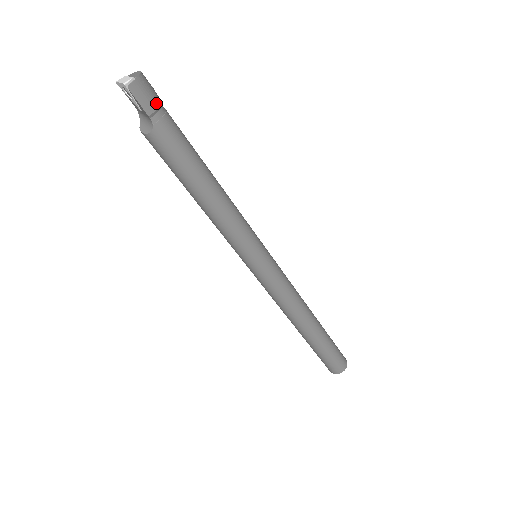
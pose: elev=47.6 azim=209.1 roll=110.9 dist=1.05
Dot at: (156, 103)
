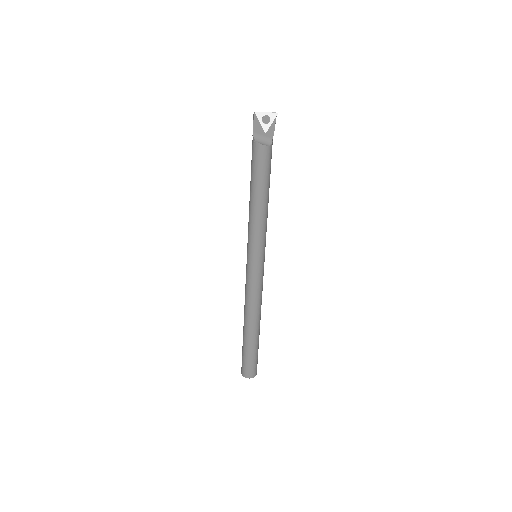
Dot at: occluded
